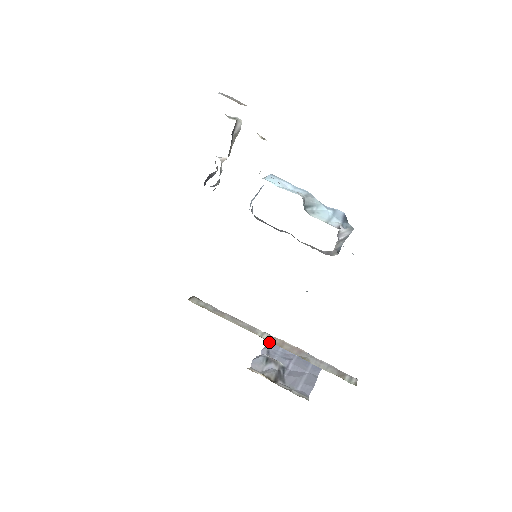
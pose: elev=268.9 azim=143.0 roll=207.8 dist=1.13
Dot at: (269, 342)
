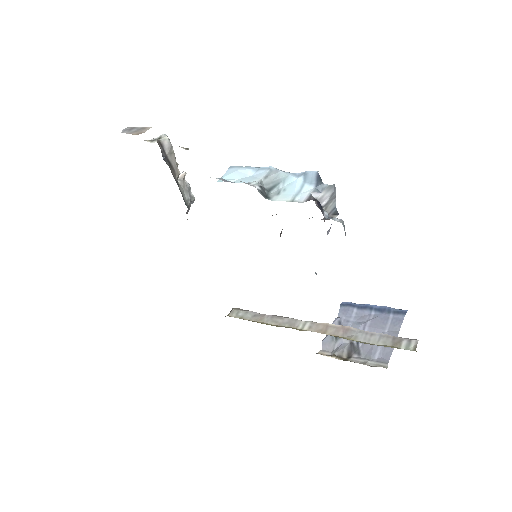
Dot at: (340, 310)
